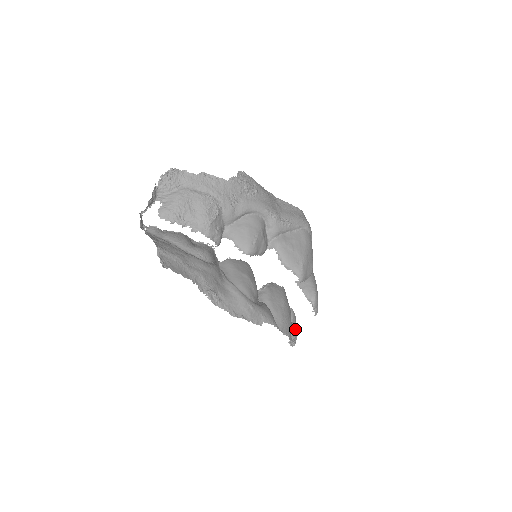
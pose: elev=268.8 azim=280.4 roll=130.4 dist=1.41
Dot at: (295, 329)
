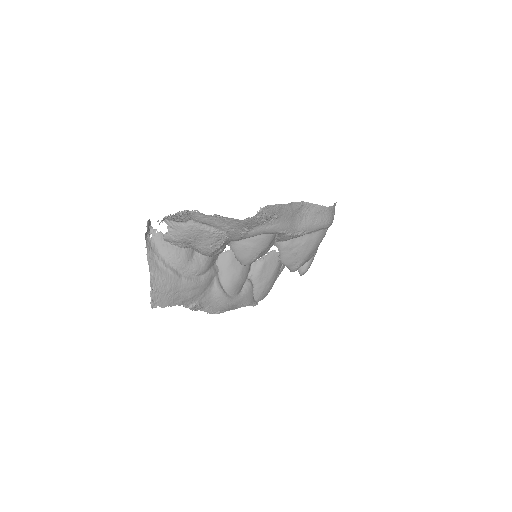
Dot at: occluded
